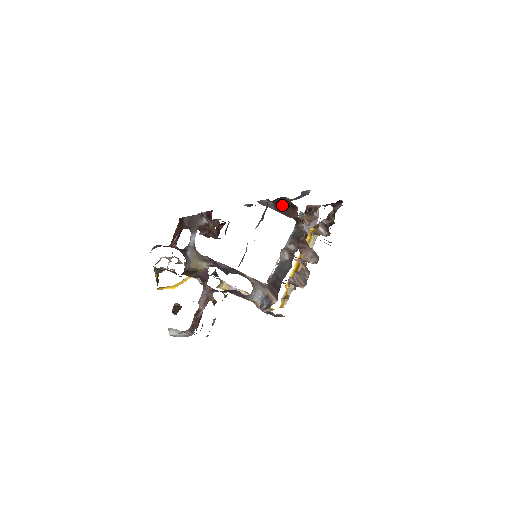
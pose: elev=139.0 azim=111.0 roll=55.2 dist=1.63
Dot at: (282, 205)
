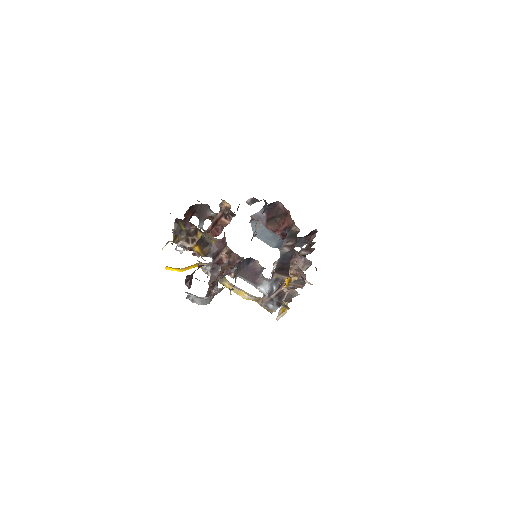
Dot at: (274, 216)
